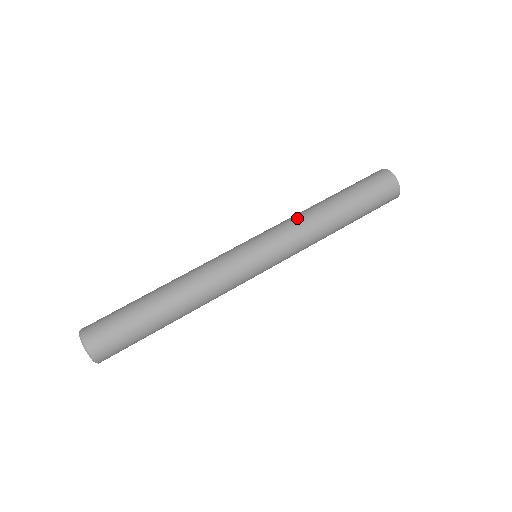
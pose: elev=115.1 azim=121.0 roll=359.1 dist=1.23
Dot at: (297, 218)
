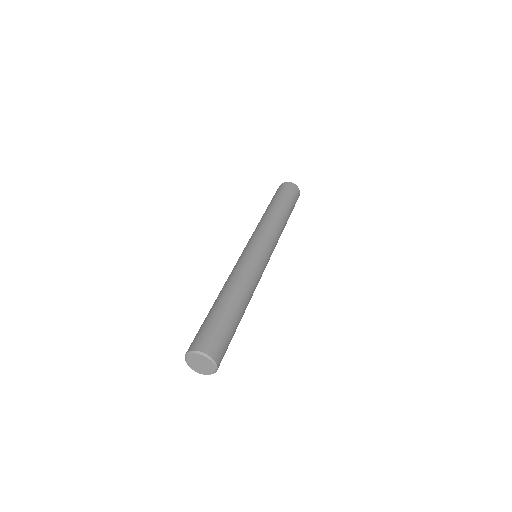
Dot at: (271, 223)
